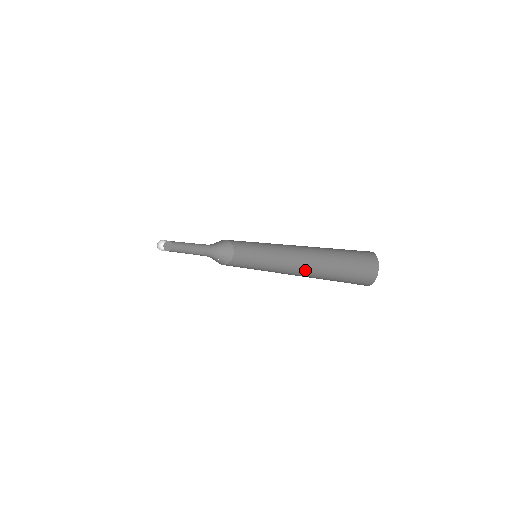
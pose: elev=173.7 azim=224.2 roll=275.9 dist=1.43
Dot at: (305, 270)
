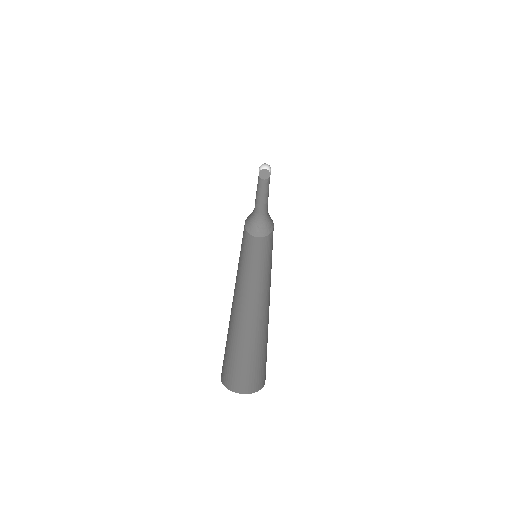
Dot at: (247, 312)
